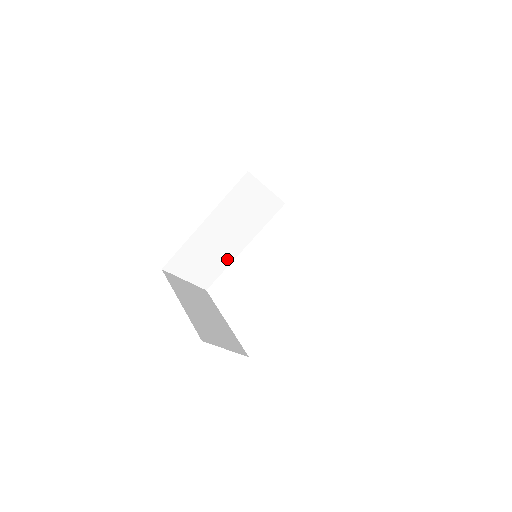
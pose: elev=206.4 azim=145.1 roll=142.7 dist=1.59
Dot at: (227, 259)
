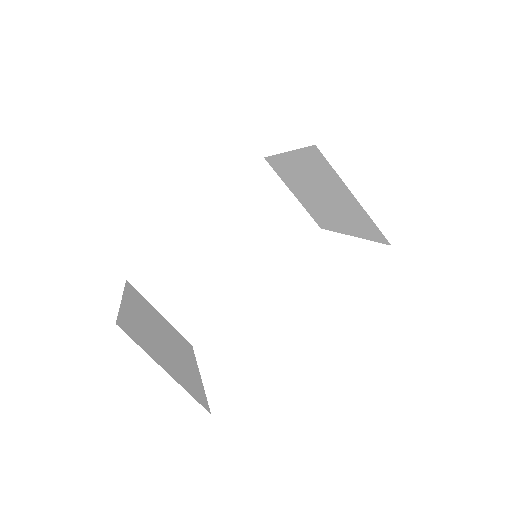
Dot at: (229, 298)
